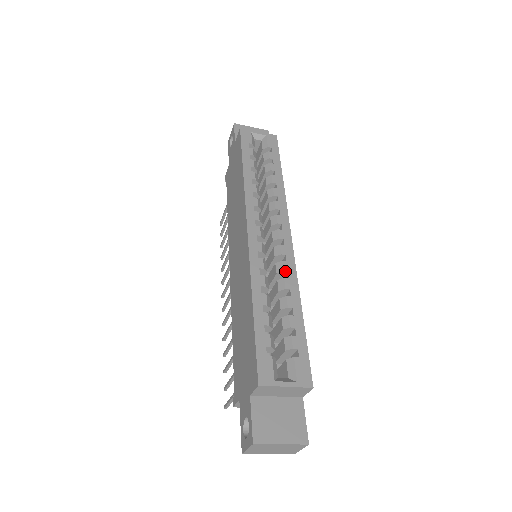
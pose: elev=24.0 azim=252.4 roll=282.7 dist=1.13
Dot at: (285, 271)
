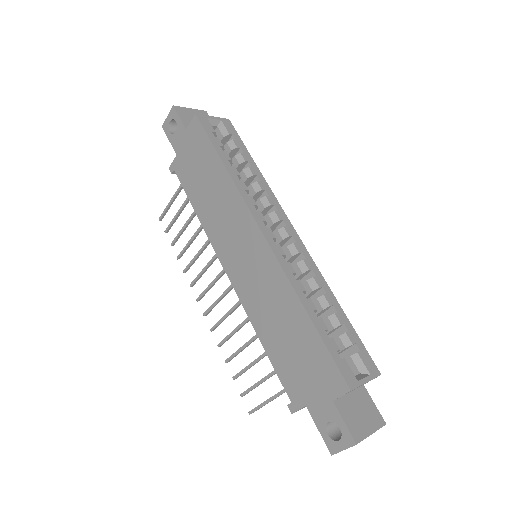
Dot at: (310, 269)
